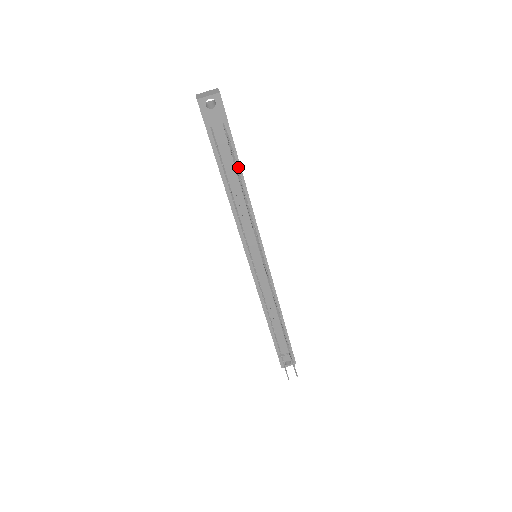
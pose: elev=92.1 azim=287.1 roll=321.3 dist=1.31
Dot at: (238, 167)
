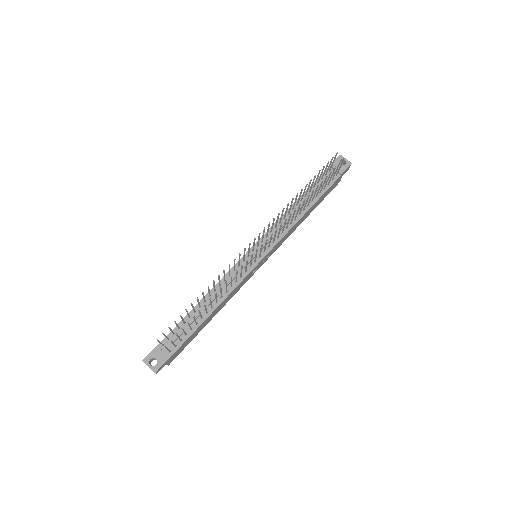
Dot at: (317, 198)
